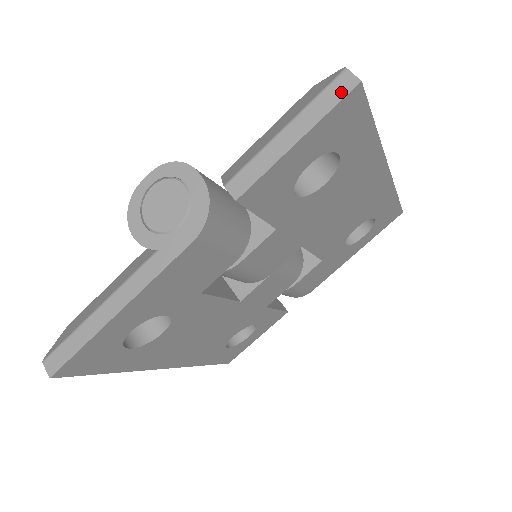
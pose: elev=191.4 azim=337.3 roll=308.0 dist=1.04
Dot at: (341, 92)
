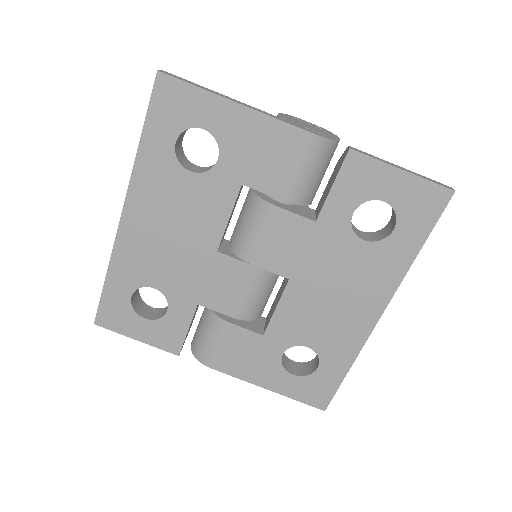
Dot at: (442, 185)
